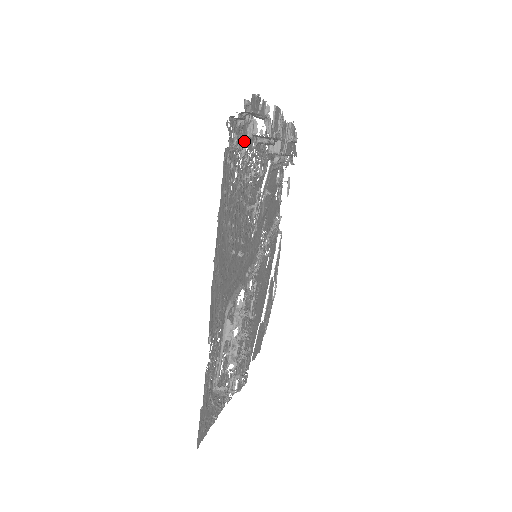
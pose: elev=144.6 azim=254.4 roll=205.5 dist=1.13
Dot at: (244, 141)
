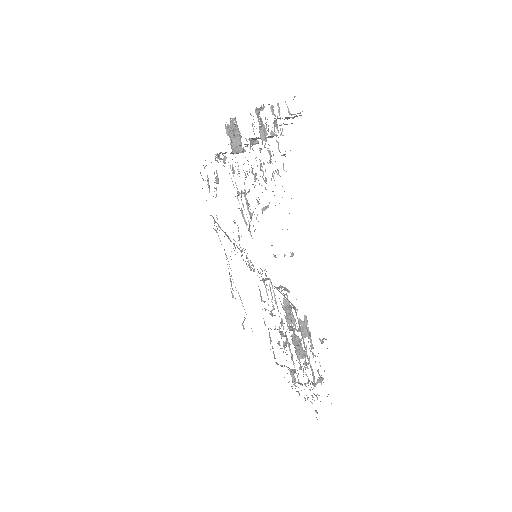
Dot at: (264, 146)
